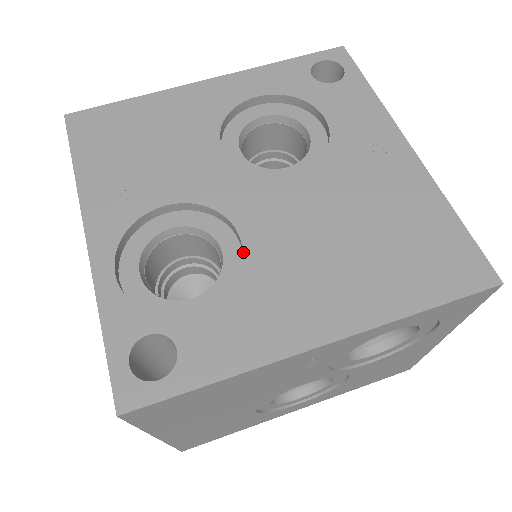
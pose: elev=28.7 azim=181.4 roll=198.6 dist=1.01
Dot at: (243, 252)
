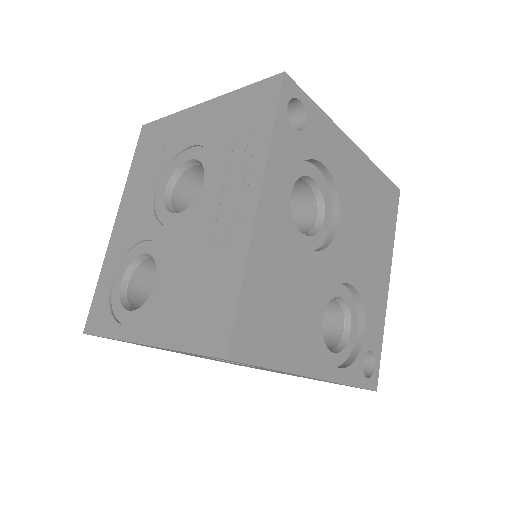
Dot at: (356, 289)
